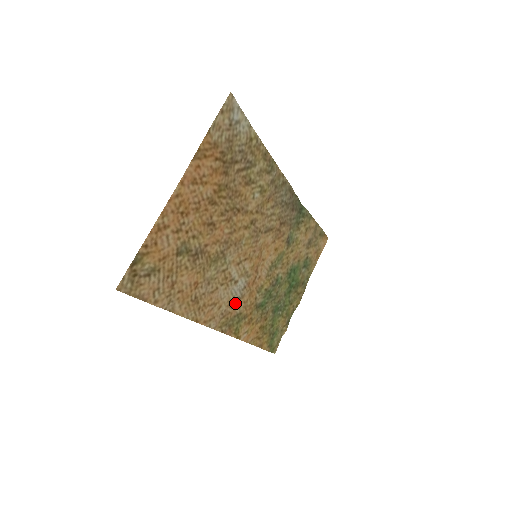
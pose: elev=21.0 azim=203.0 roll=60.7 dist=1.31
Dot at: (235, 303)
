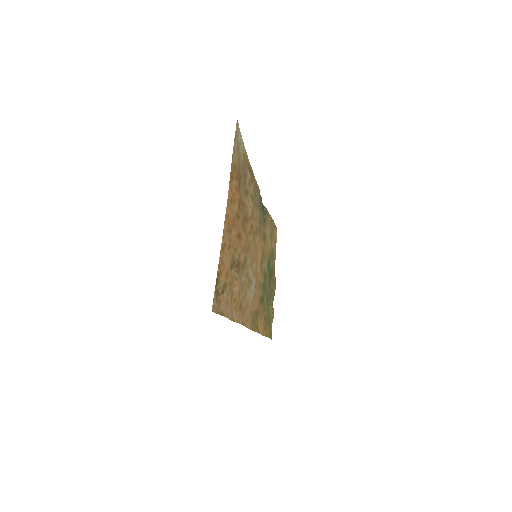
Dot at: (253, 301)
